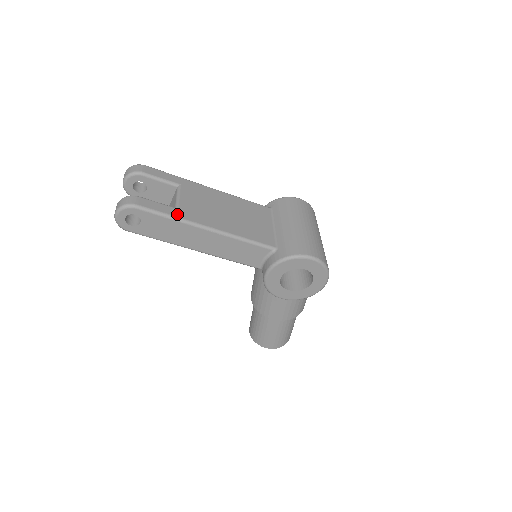
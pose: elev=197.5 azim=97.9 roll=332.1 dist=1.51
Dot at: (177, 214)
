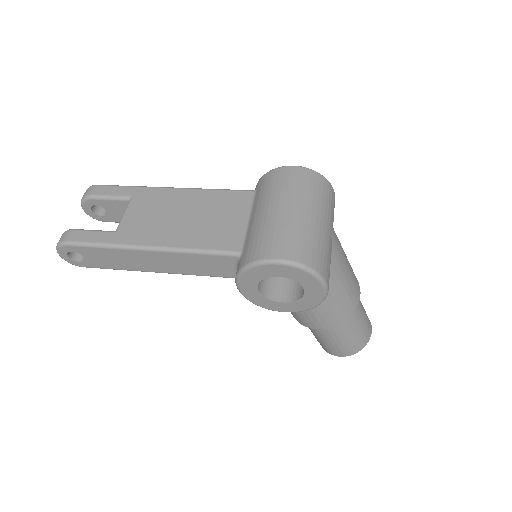
Dot at: (112, 240)
